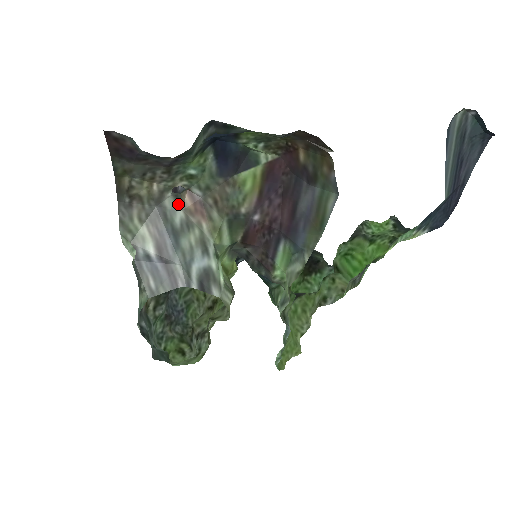
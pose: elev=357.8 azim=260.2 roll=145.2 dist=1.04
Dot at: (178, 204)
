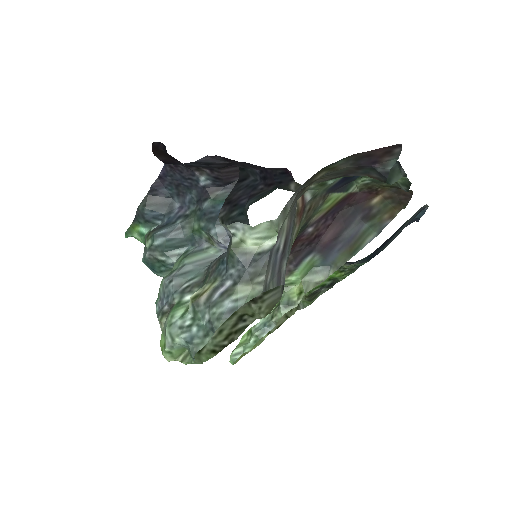
Dot at: occluded
